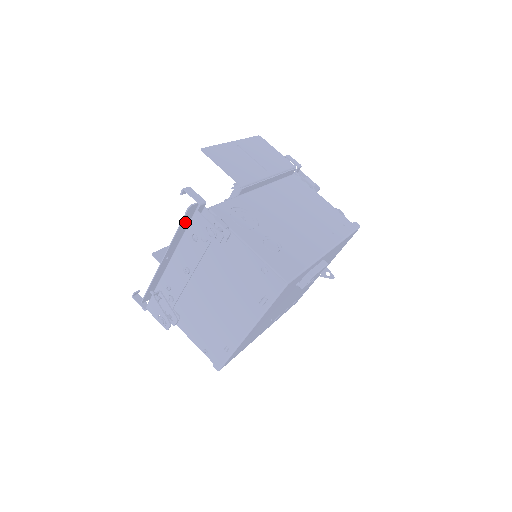
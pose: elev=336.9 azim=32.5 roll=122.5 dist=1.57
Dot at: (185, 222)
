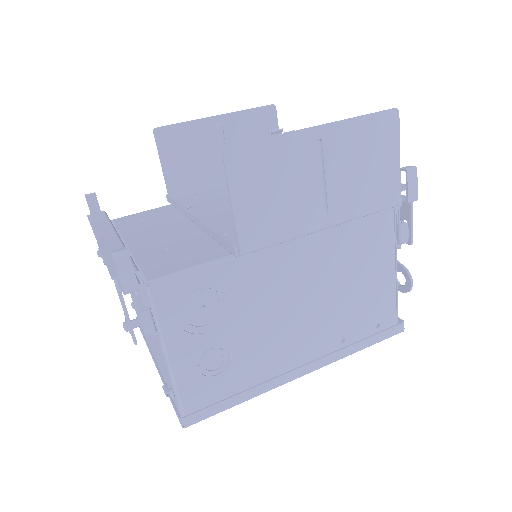
Dot at: occluded
